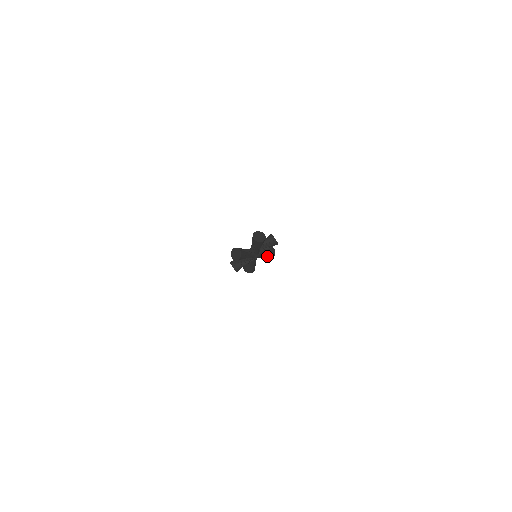
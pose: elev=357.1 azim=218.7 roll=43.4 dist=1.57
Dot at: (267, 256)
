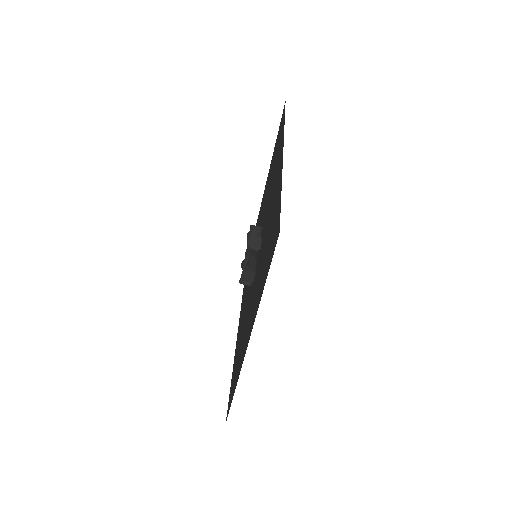
Dot at: occluded
